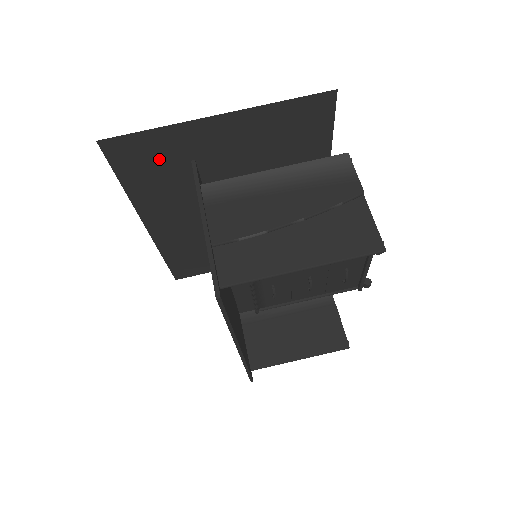
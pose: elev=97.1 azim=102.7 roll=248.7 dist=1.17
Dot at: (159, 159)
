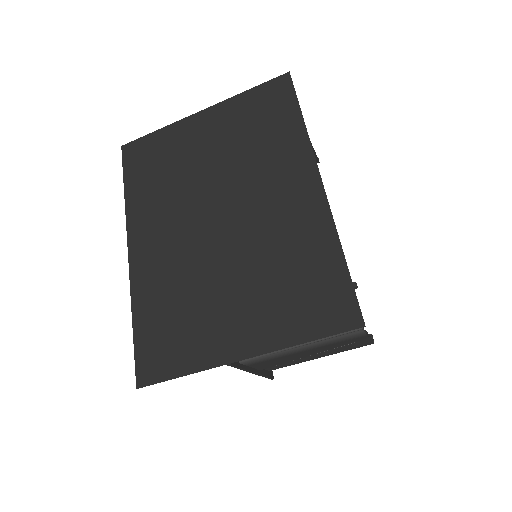
Dot at: (174, 336)
